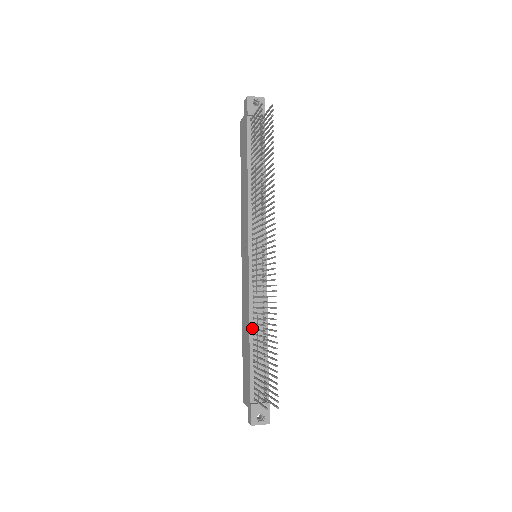
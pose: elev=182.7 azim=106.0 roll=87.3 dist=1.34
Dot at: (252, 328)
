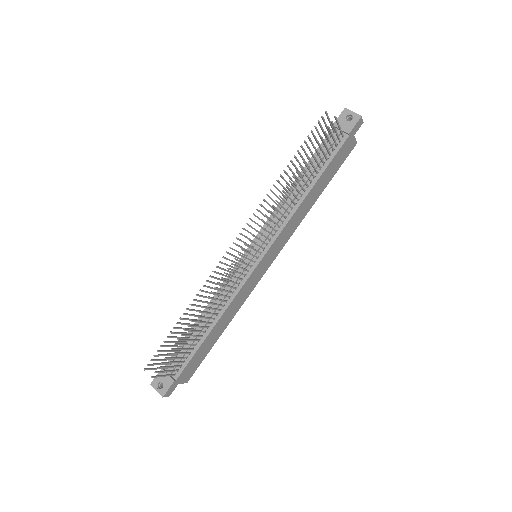
Dot at: (206, 311)
